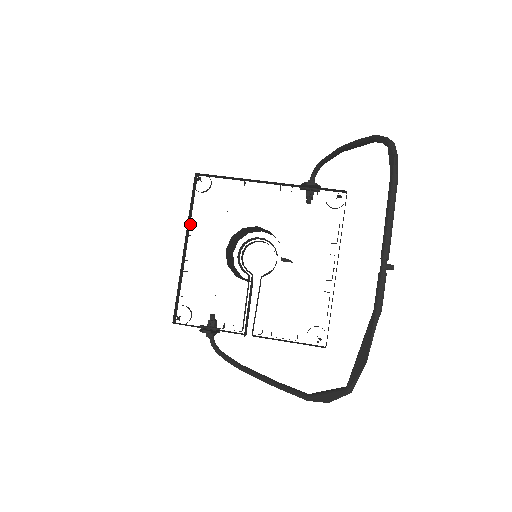
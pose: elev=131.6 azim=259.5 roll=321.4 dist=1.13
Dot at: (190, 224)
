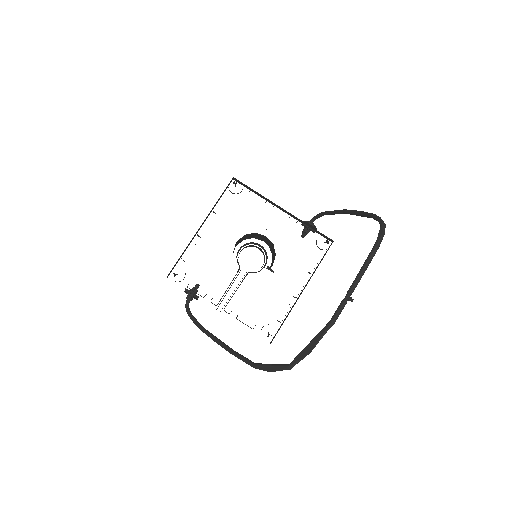
Dot at: (214, 212)
